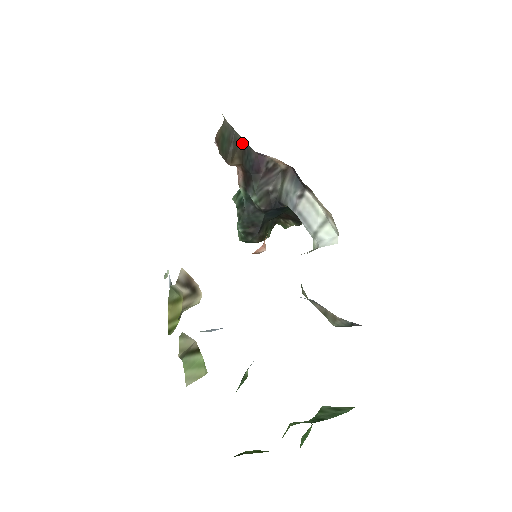
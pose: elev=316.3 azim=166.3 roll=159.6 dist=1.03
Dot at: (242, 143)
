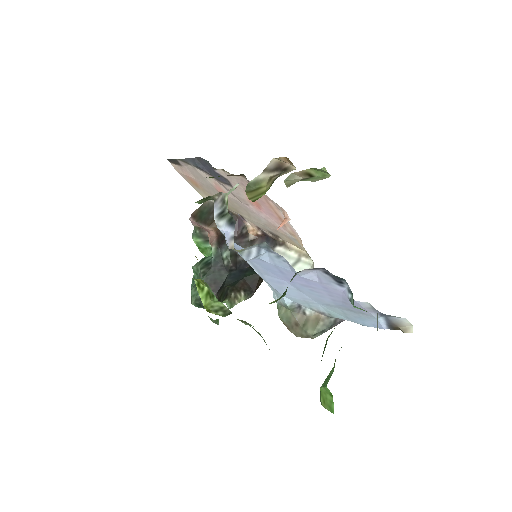
Dot at: occluded
